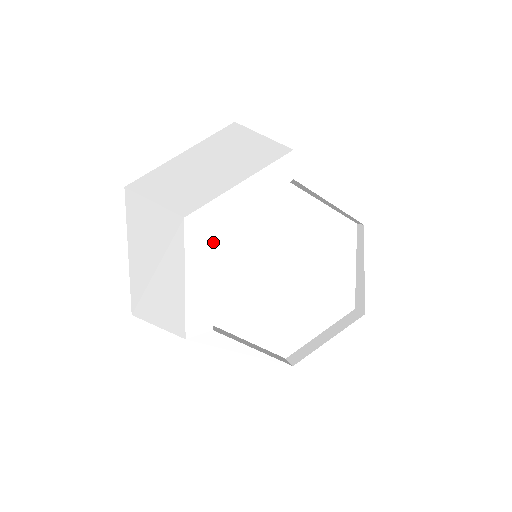
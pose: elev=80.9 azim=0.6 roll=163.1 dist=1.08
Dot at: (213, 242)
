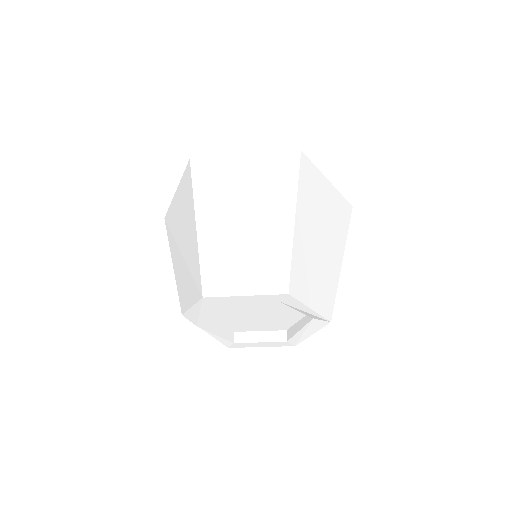
Dot at: (215, 307)
